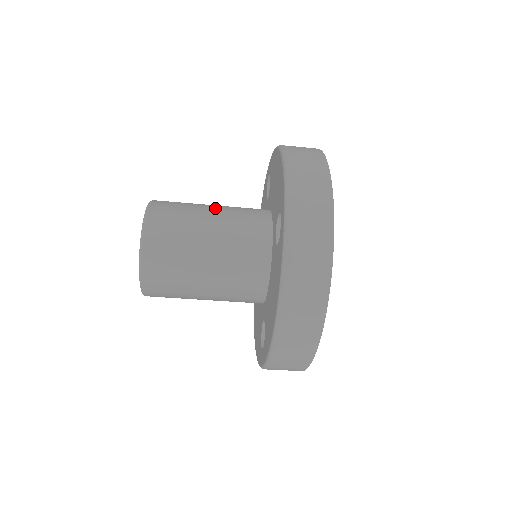
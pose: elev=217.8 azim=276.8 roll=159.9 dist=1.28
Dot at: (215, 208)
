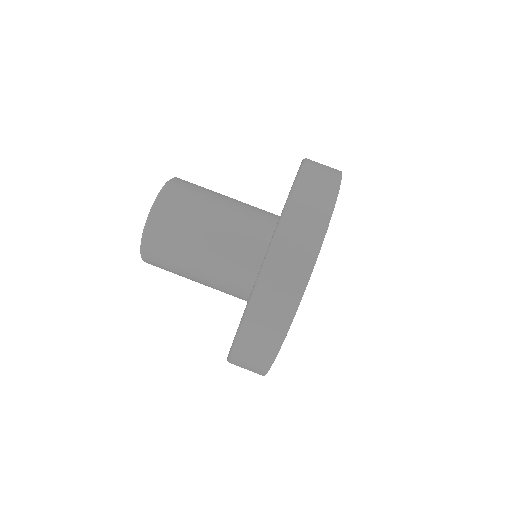
Dot at: occluded
